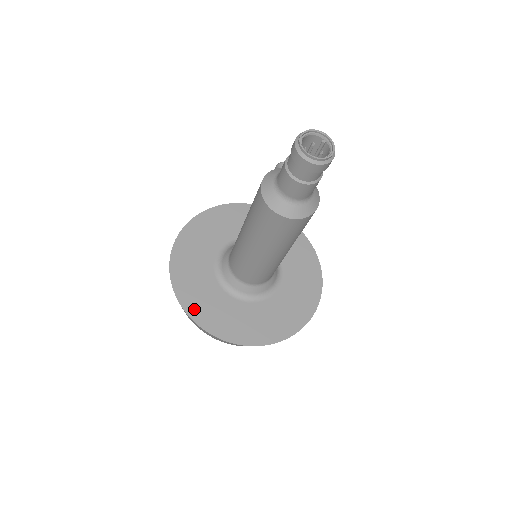
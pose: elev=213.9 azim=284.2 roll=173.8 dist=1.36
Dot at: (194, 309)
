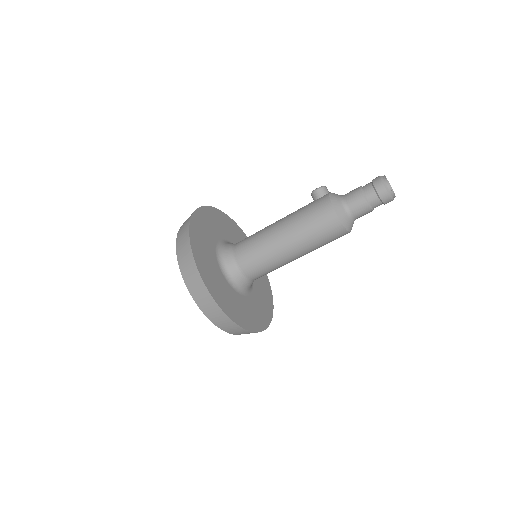
Dot at: (230, 312)
